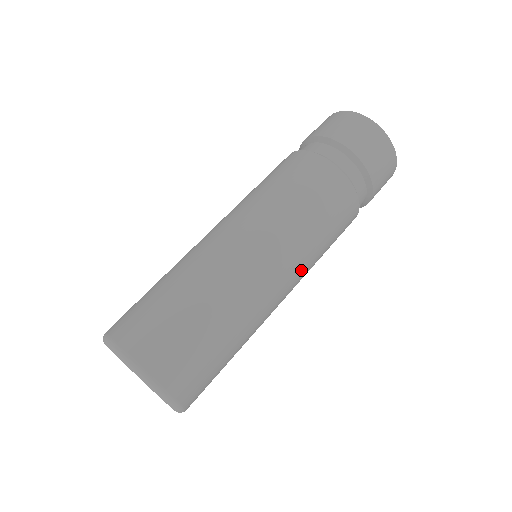
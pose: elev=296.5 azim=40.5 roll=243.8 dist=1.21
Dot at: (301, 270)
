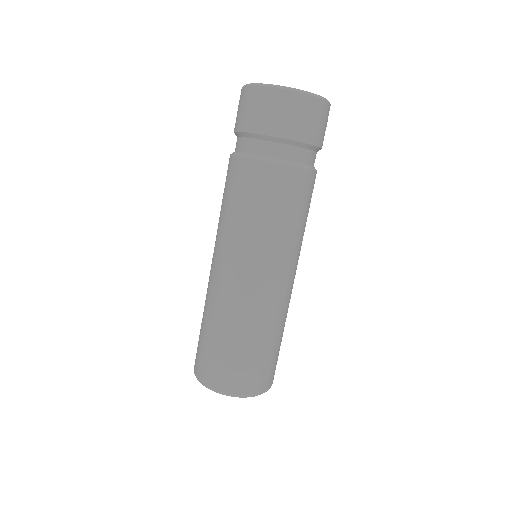
Dot at: occluded
